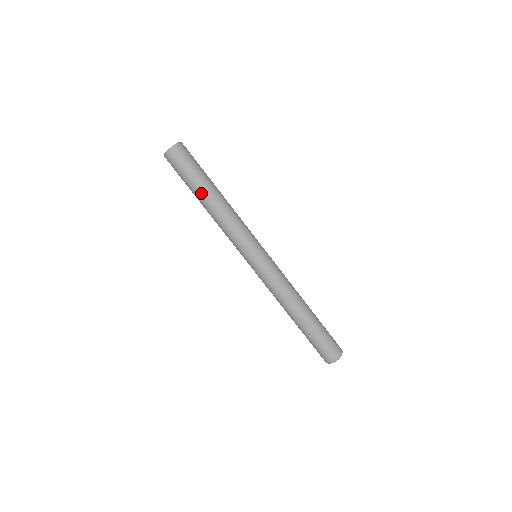
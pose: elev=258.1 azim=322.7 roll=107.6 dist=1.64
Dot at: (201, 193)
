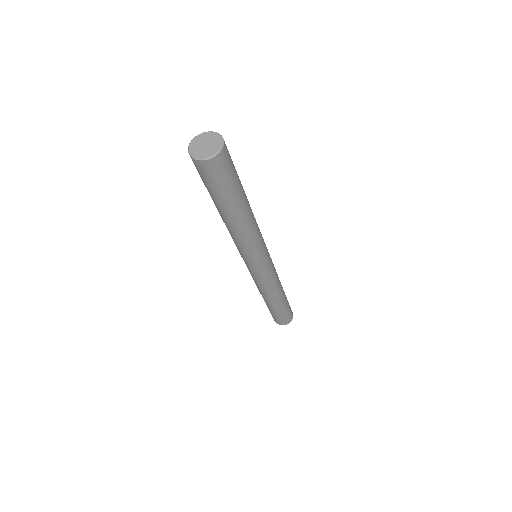
Dot at: (238, 207)
